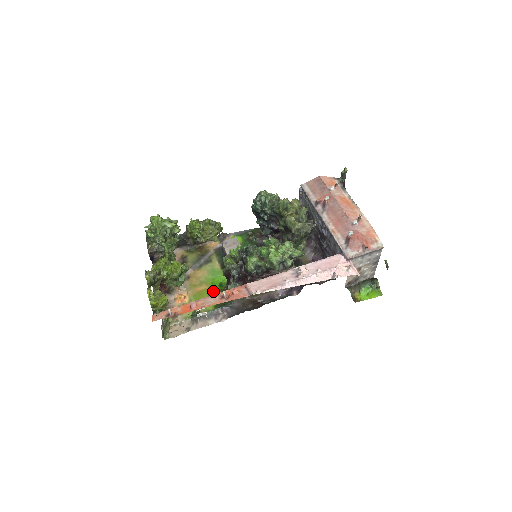
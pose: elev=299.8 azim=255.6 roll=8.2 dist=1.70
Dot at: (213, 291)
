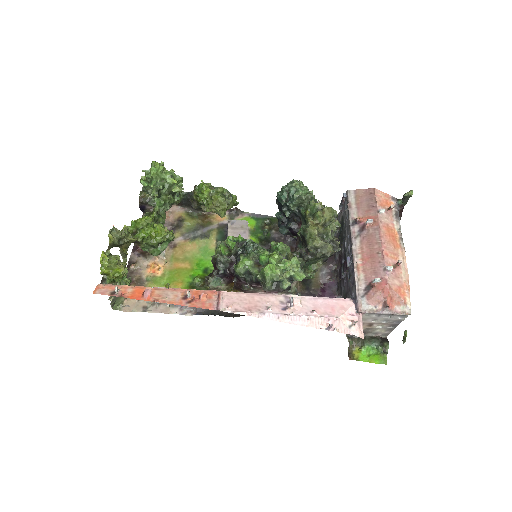
Dot at: (194, 274)
